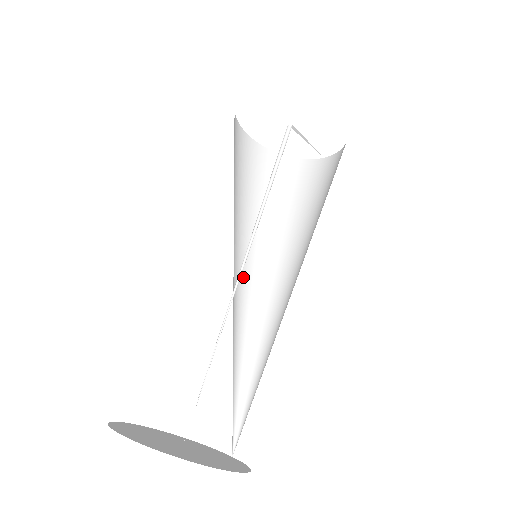
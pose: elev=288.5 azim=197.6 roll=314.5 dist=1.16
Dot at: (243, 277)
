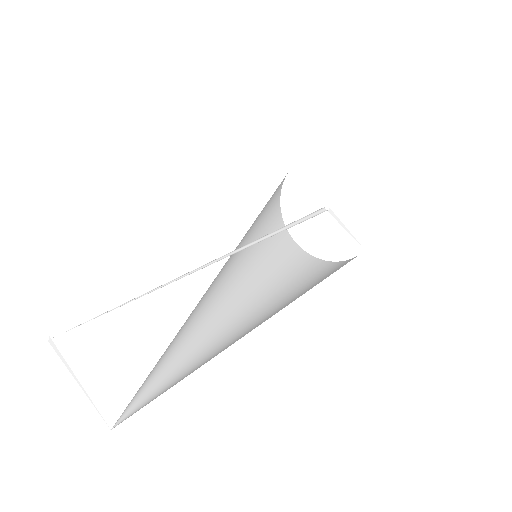
Dot at: (241, 299)
